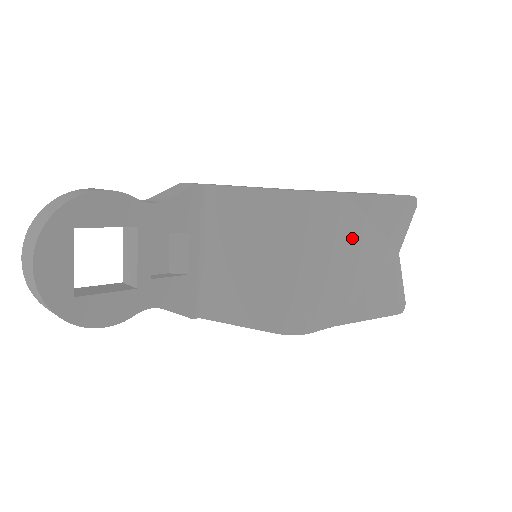
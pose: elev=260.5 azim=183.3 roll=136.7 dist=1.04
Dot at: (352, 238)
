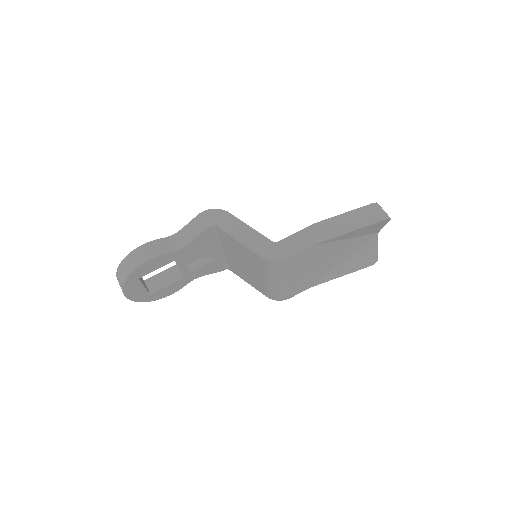
Dot at: (322, 255)
